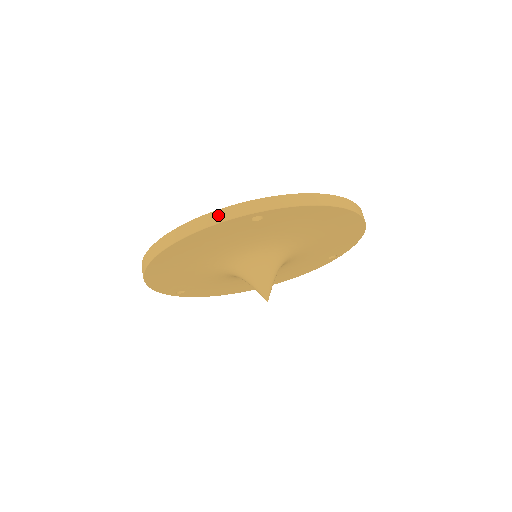
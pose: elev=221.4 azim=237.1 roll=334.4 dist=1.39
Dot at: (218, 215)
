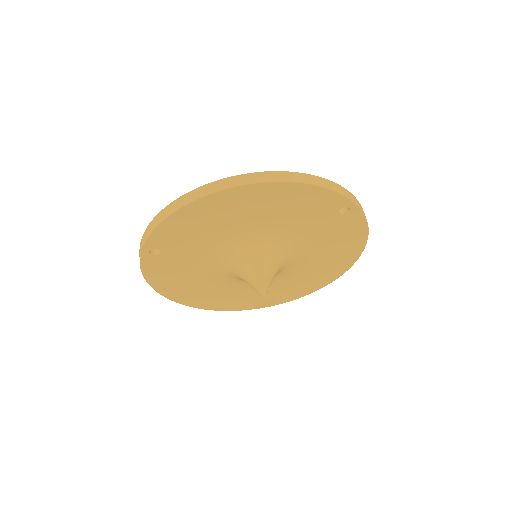
Dot at: (333, 185)
